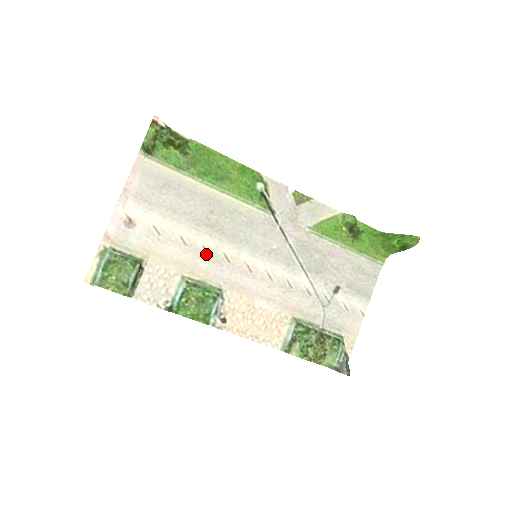
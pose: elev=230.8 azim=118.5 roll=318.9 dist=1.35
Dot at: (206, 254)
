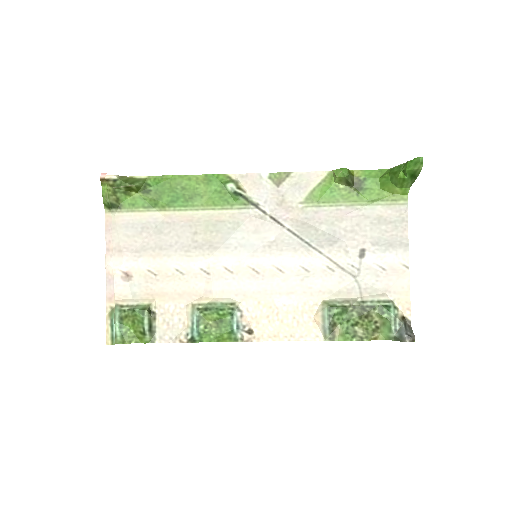
Dot at: (206, 275)
